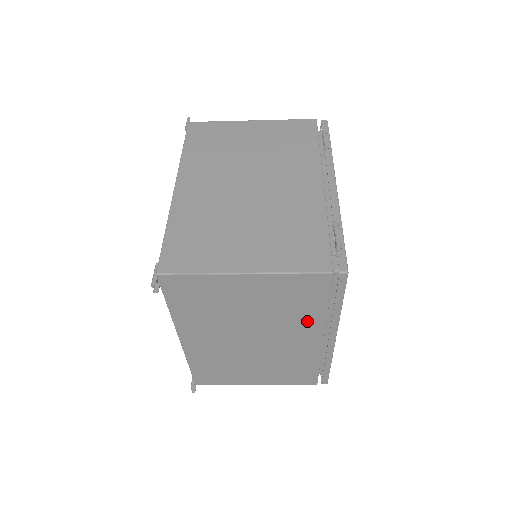
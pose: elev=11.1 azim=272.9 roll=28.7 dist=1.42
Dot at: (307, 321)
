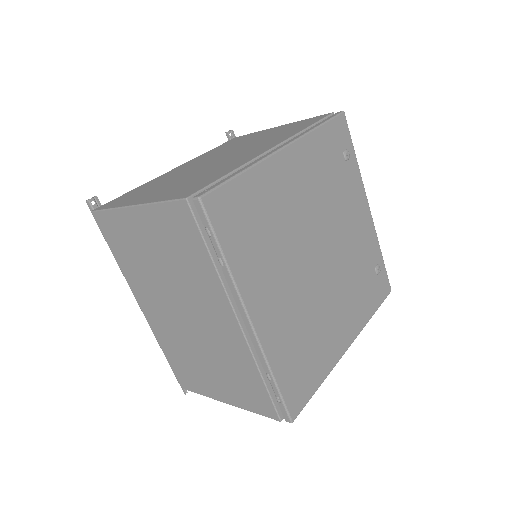
Dot at: occluded
